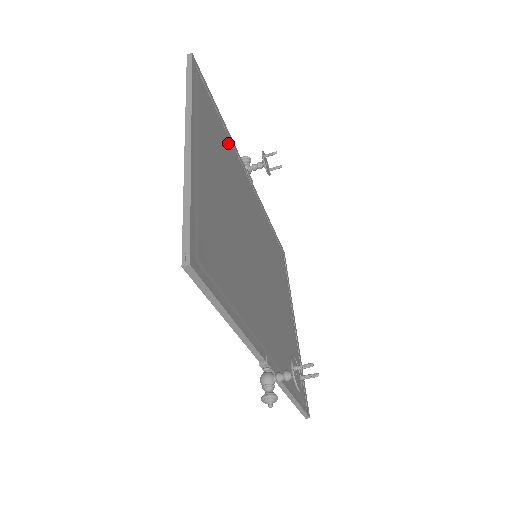
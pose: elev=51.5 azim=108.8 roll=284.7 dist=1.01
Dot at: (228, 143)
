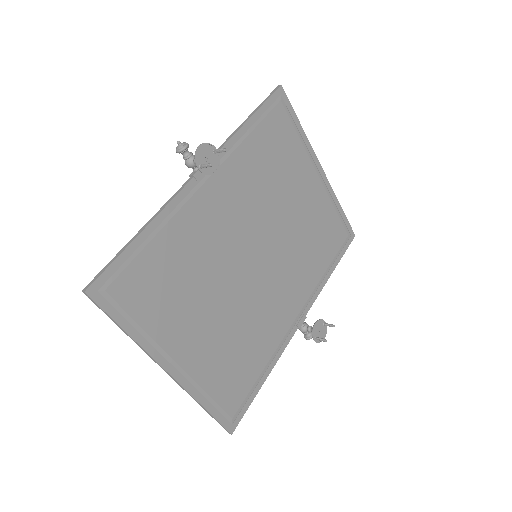
Dot at: (168, 237)
